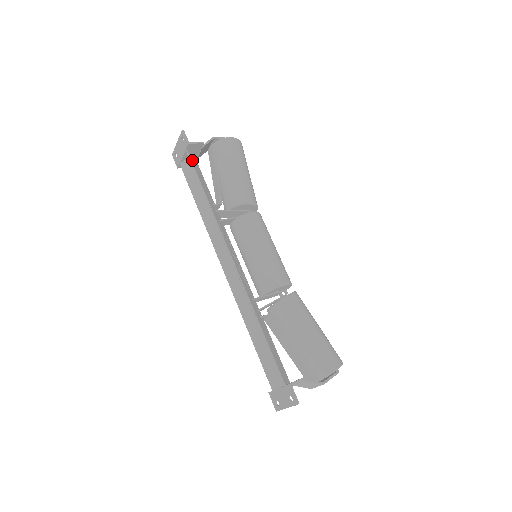
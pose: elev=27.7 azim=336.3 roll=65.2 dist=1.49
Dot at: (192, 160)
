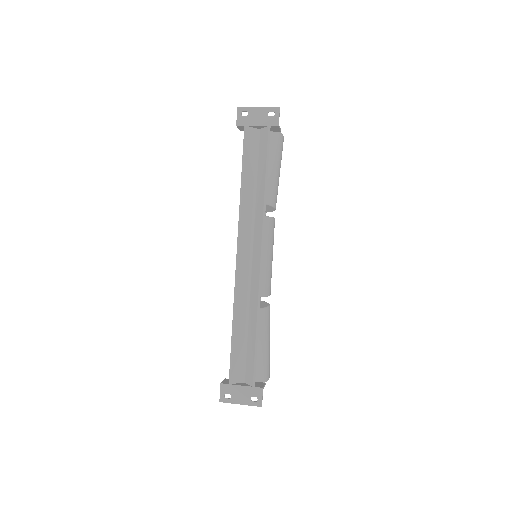
Dot at: (268, 139)
